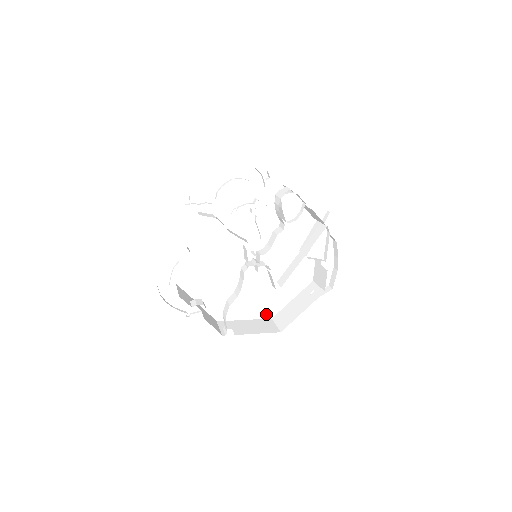
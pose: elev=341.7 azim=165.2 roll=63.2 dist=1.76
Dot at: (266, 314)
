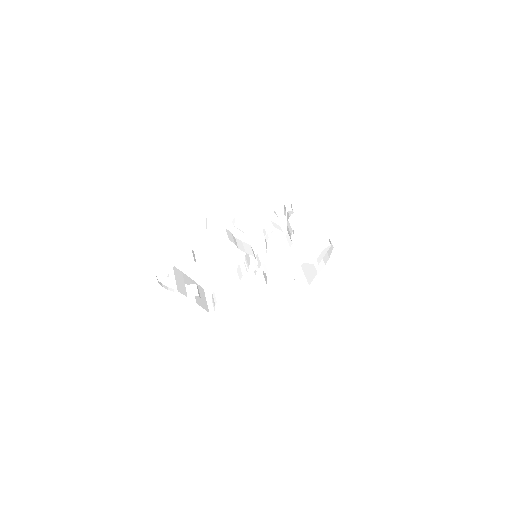
Dot at: (249, 284)
